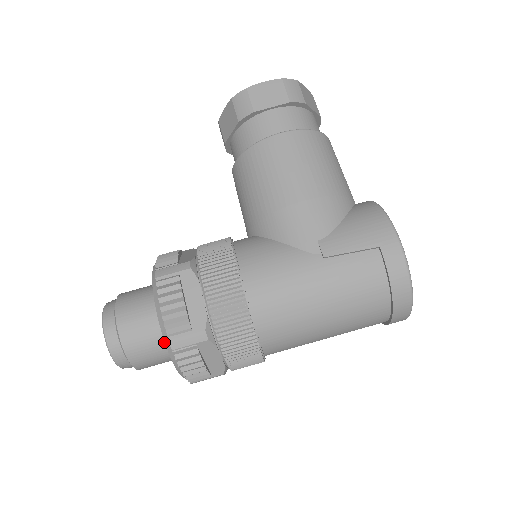
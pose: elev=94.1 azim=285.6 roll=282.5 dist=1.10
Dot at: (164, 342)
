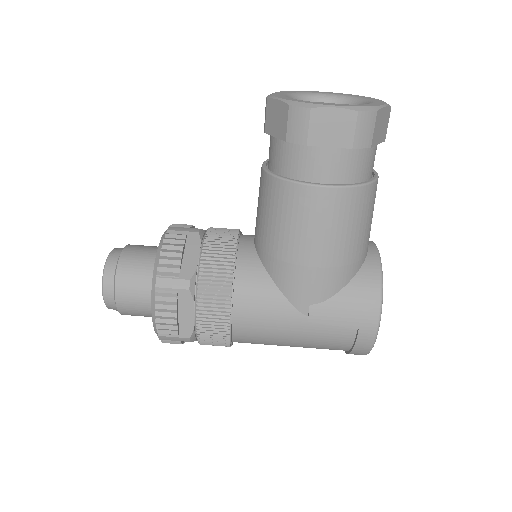
Dot at: occluded
